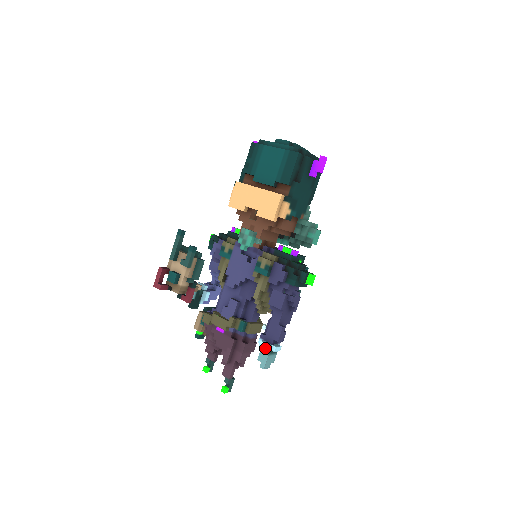
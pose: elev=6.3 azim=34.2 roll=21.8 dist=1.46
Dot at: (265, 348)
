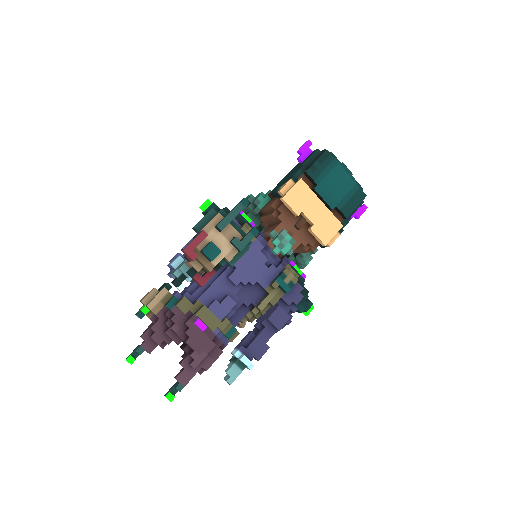
Dot at: (247, 364)
